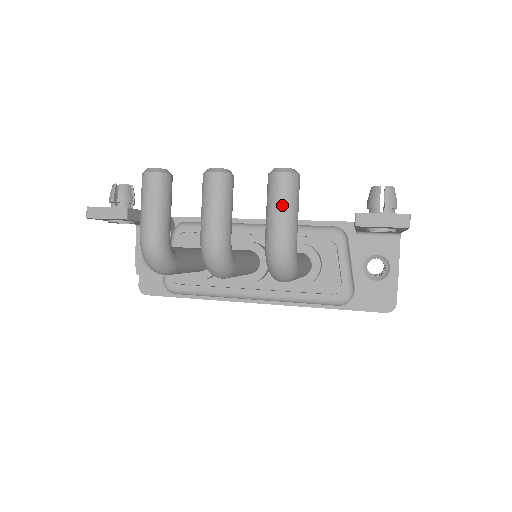
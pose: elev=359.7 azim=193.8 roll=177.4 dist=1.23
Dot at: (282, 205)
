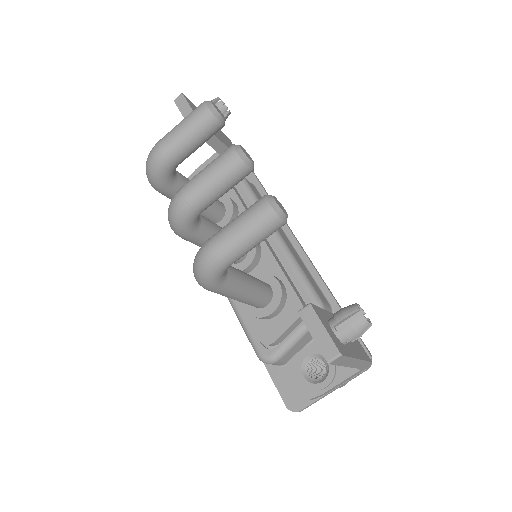
Dot at: (242, 226)
